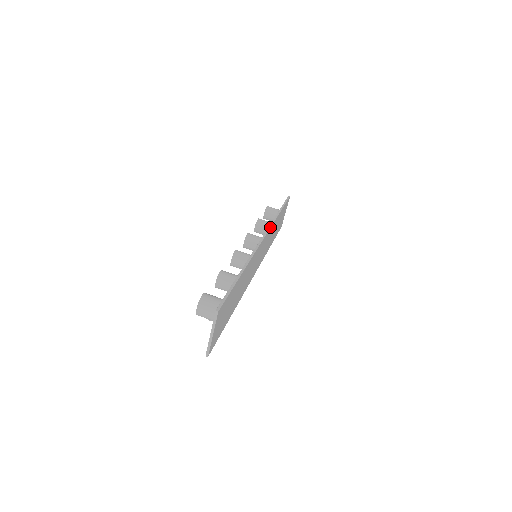
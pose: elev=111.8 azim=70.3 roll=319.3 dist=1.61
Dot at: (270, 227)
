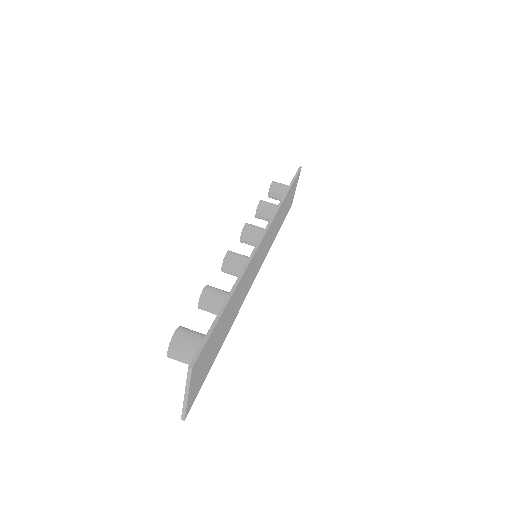
Dot at: (274, 216)
